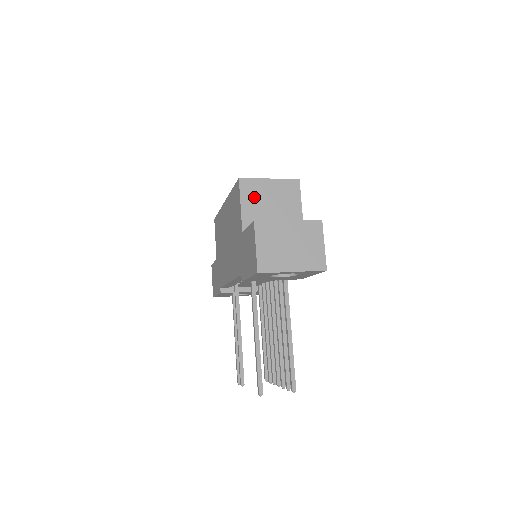
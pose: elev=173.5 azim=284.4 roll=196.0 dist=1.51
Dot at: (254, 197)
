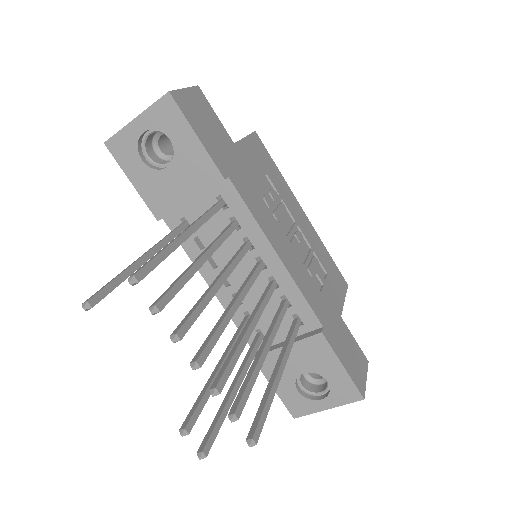
Dot at: occluded
